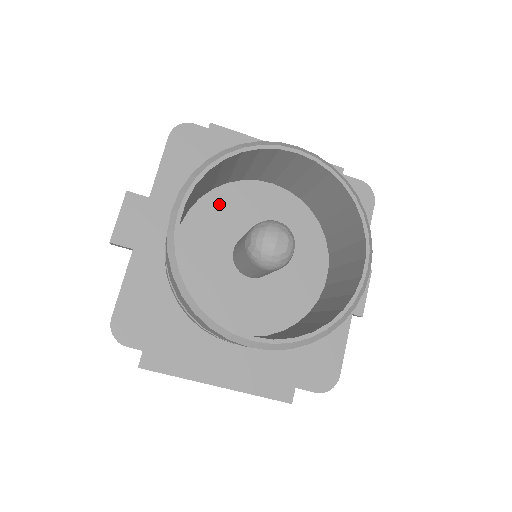
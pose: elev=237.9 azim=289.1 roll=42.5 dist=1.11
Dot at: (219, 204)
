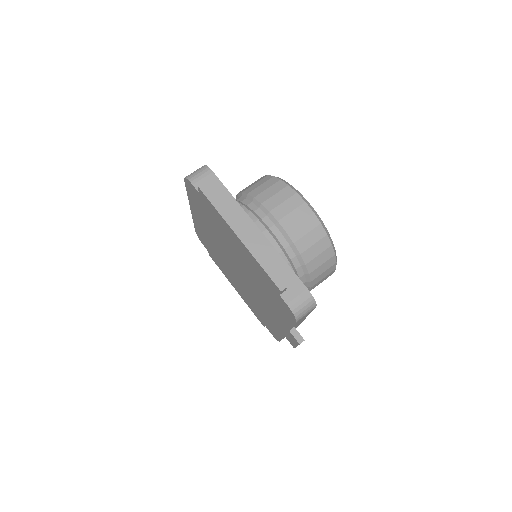
Dot at: occluded
